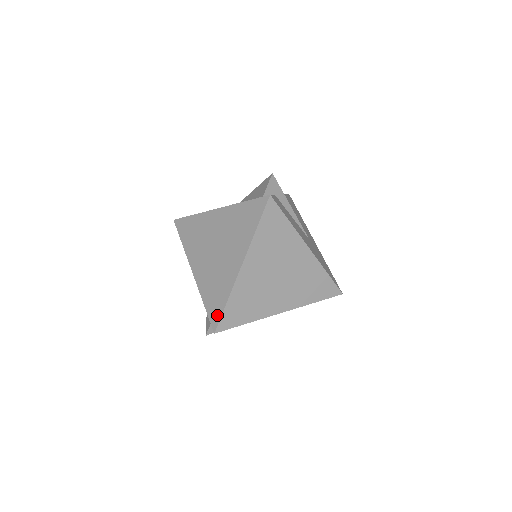
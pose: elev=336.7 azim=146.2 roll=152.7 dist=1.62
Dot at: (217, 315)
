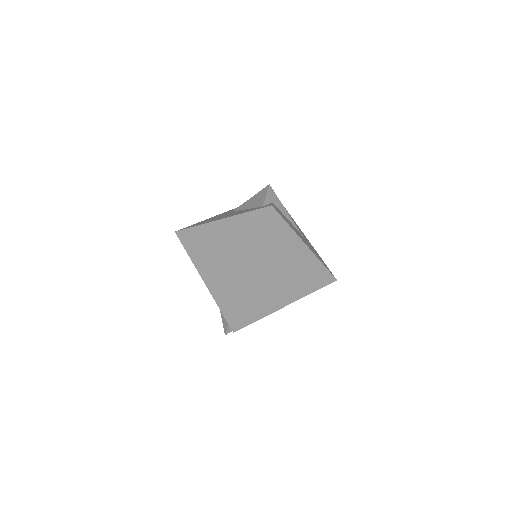
Dot at: (234, 316)
